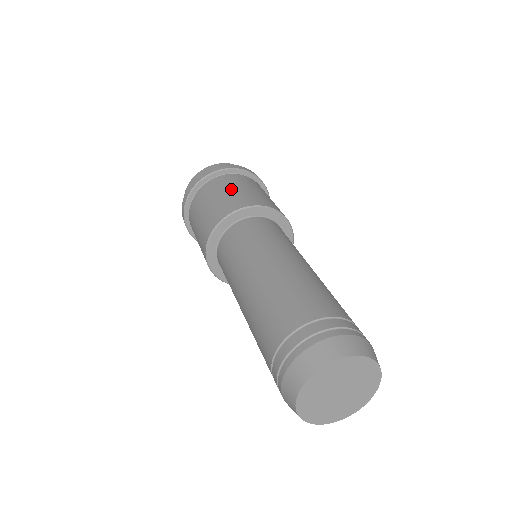
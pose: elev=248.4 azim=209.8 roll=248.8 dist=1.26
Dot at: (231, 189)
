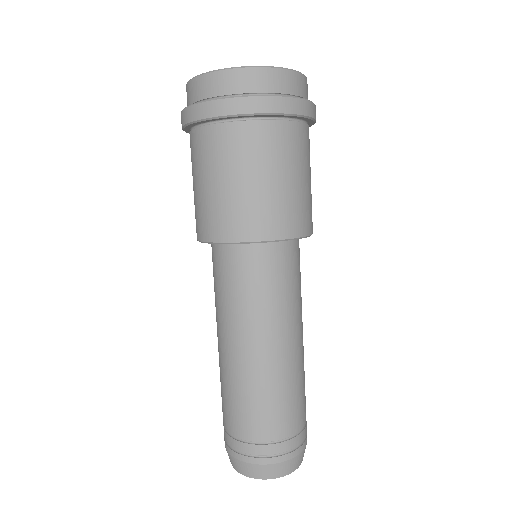
Dot at: (298, 177)
